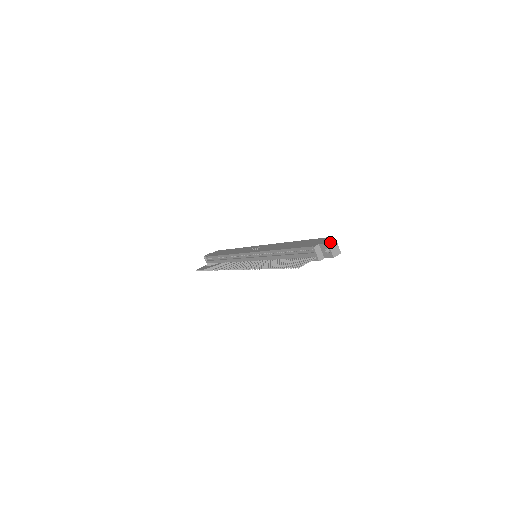
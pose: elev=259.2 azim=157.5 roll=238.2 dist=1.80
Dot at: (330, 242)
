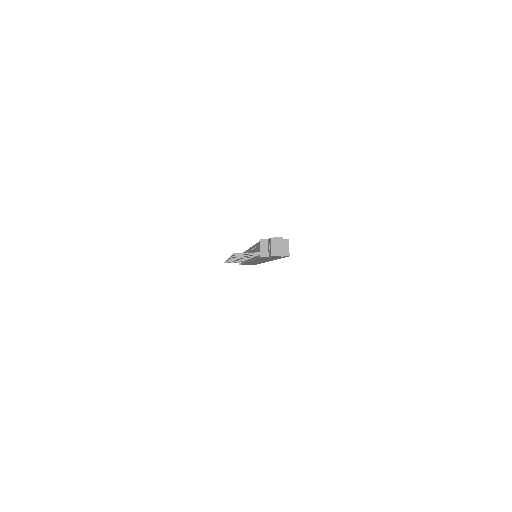
Dot at: (274, 238)
